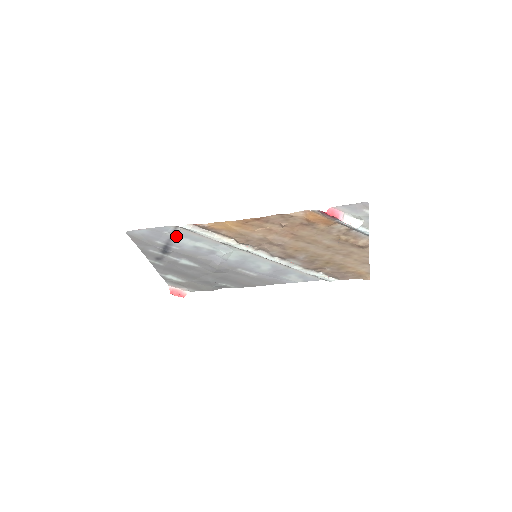
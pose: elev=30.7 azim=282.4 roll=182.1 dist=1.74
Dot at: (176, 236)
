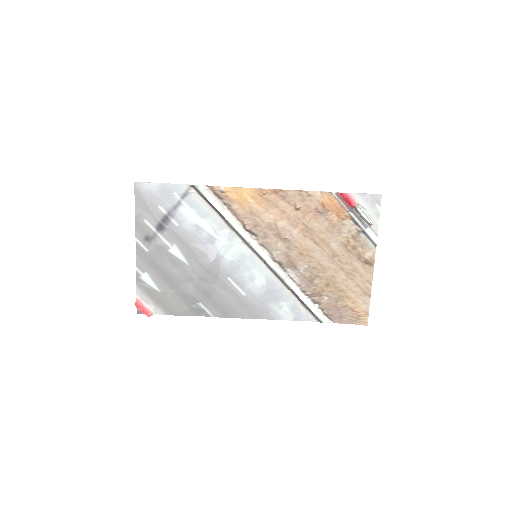
Dot at: (184, 203)
